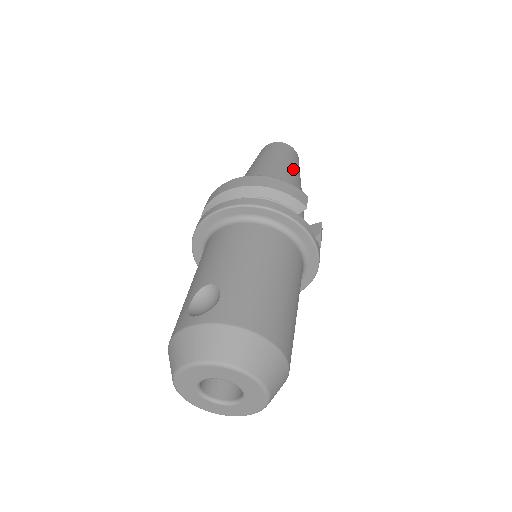
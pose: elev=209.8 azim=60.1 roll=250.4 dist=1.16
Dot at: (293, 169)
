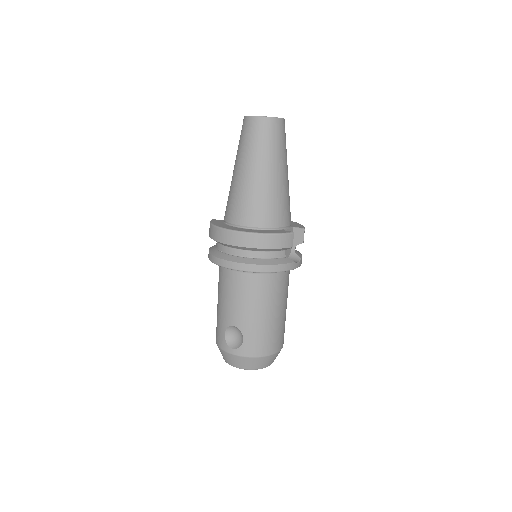
Dot at: (280, 167)
